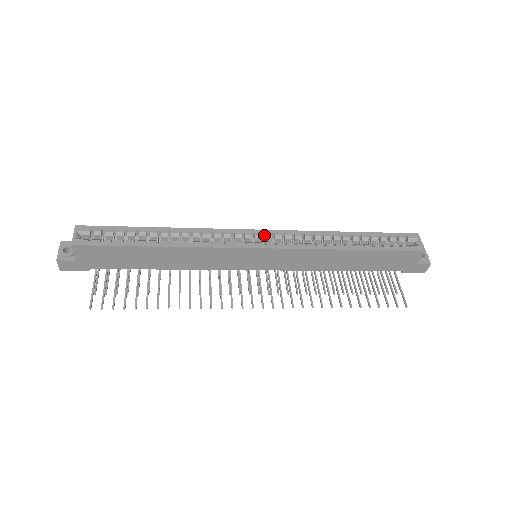
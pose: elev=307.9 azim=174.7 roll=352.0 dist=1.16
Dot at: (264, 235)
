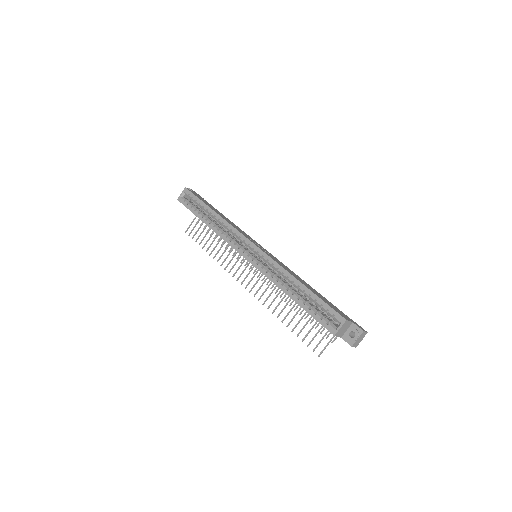
Dot at: (256, 249)
